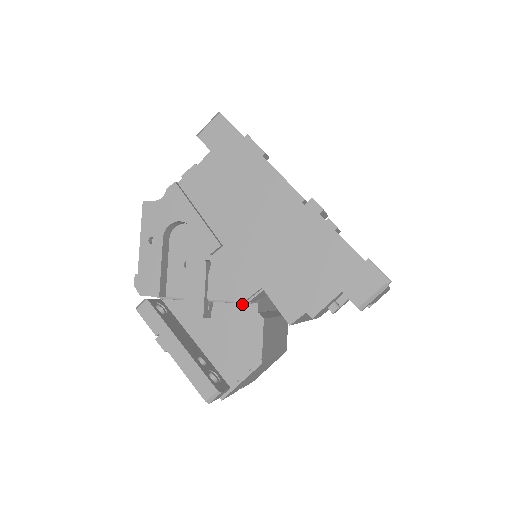
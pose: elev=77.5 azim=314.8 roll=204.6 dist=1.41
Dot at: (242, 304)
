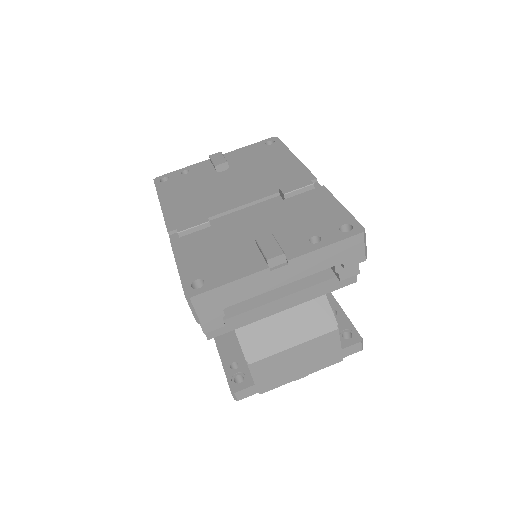
Dot at: occluded
